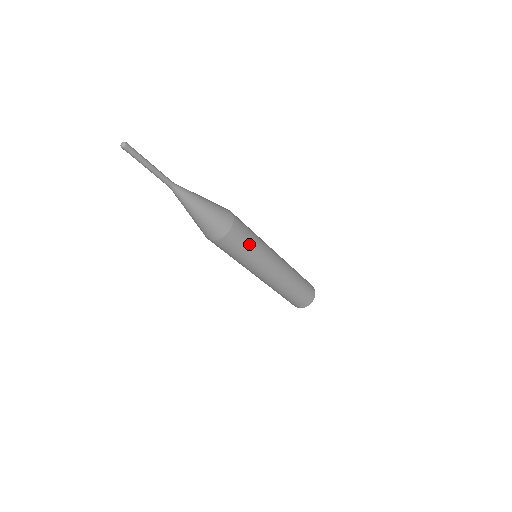
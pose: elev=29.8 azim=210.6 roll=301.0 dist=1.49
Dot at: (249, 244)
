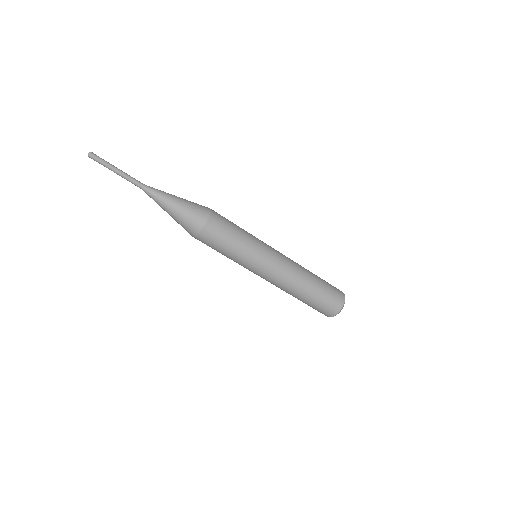
Dot at: (236, 233)
